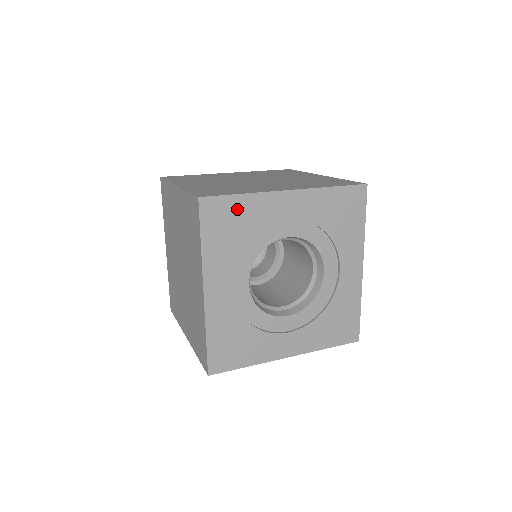
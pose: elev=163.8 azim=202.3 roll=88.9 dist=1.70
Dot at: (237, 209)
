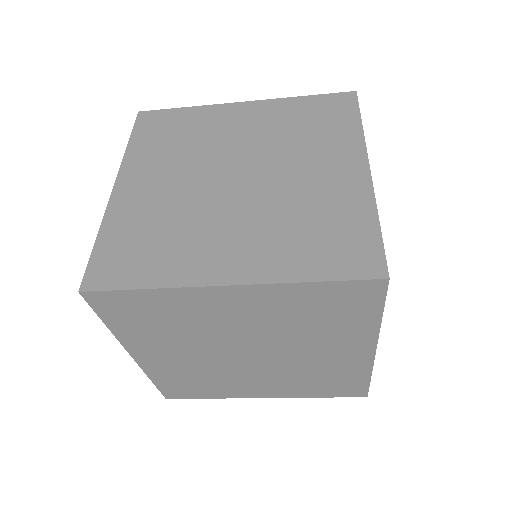
Dot at: occluded
